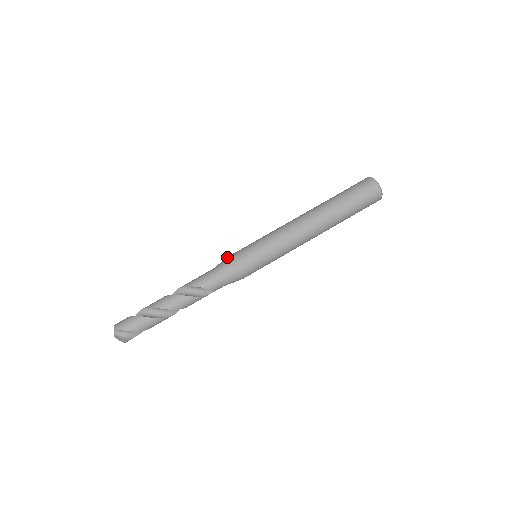
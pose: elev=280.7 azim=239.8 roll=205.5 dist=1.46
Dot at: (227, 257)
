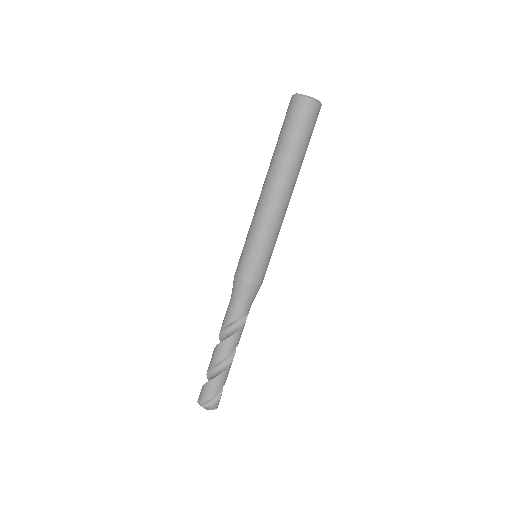
Dot at: occluded
